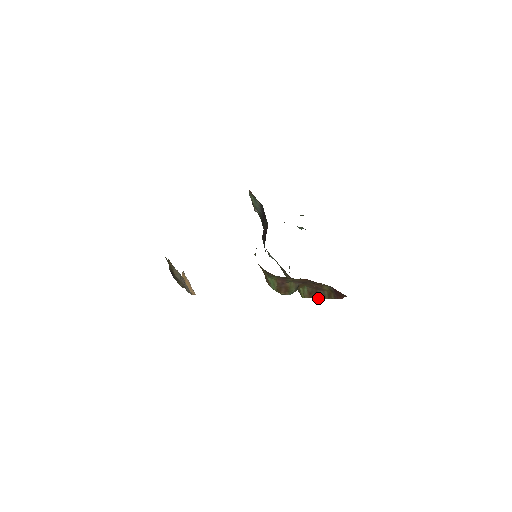
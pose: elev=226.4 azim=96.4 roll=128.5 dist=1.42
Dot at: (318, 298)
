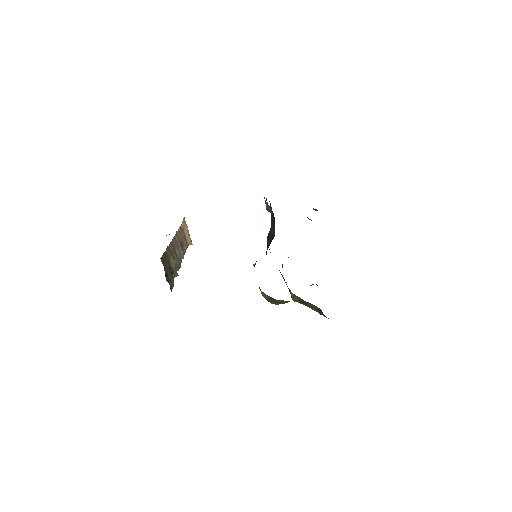
Dot at: occluded
